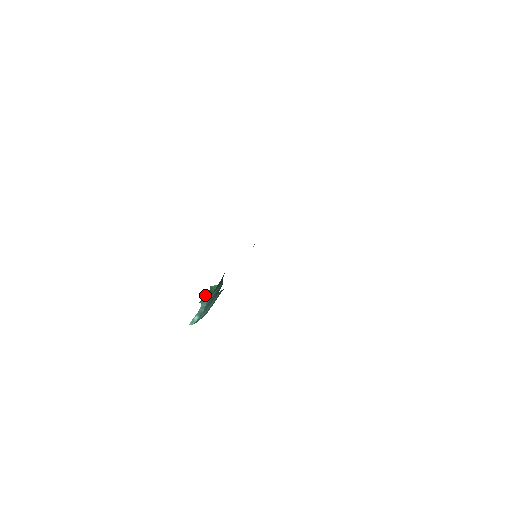
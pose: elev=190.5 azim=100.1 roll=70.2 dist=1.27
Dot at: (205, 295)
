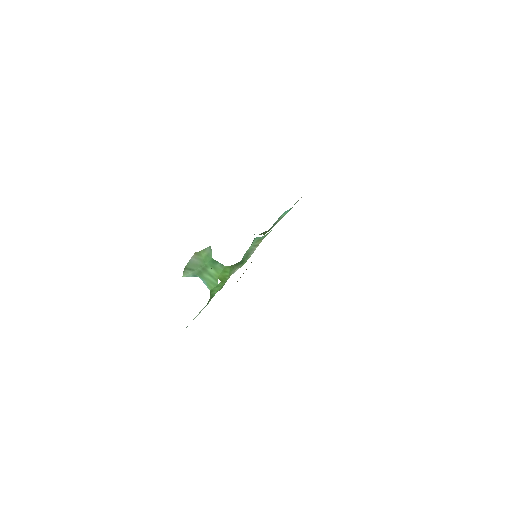
Dot at: (216, 289)
